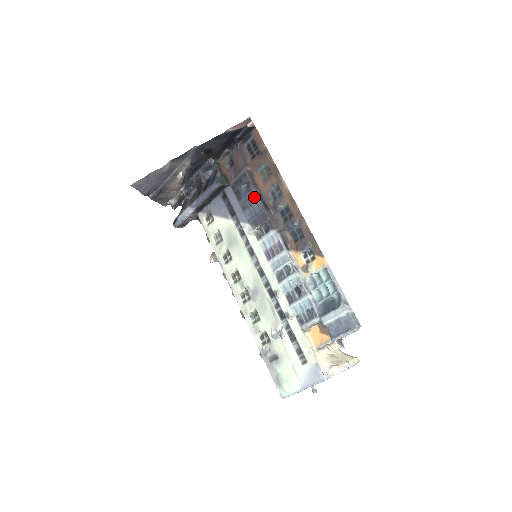
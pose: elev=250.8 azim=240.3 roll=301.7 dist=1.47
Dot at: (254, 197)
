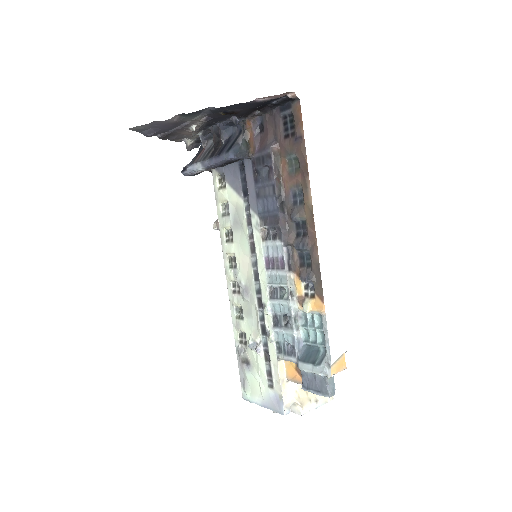
Dot at: (272, 190)
